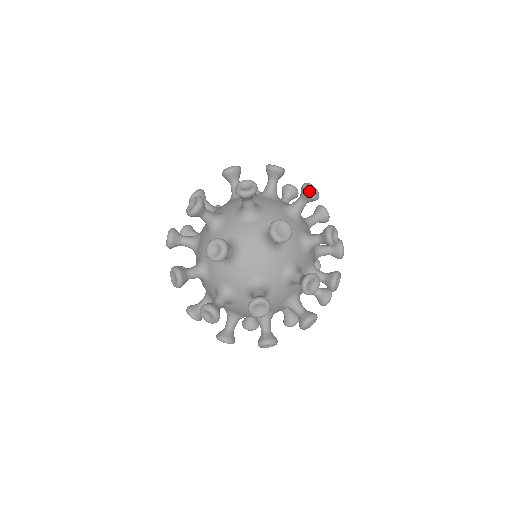
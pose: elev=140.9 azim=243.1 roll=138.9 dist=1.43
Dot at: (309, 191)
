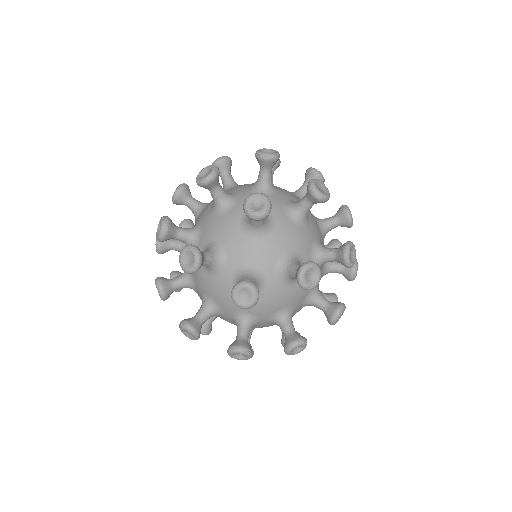
Dot at: (318, 172)
